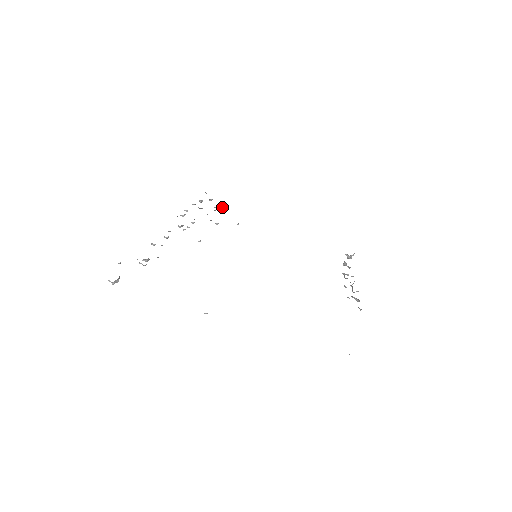
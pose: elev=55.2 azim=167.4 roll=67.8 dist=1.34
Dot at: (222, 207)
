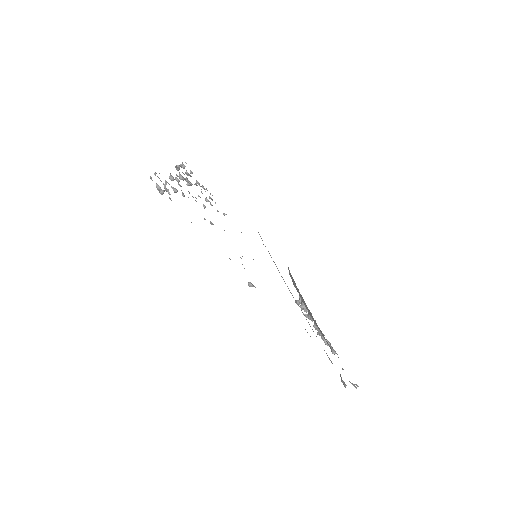
Dot at: occluded
